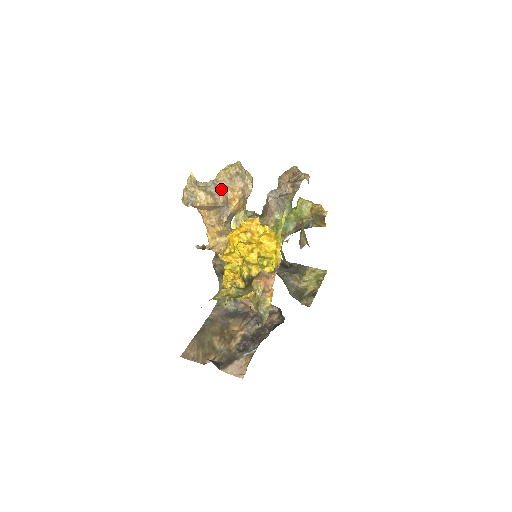
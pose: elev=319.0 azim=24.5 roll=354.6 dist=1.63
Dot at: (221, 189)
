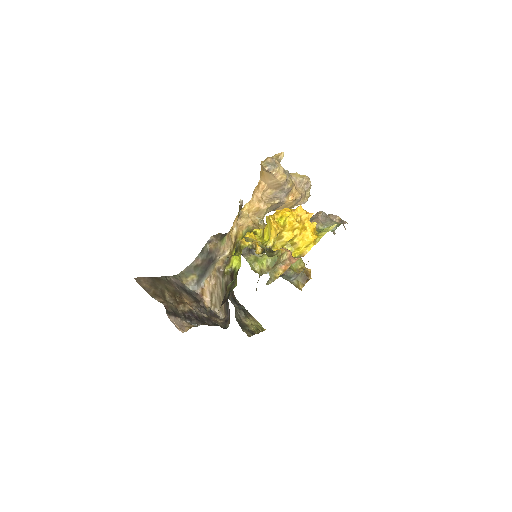
Dot at: occluded
